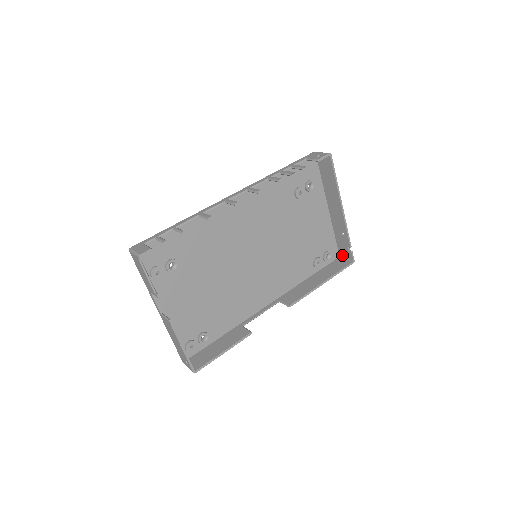
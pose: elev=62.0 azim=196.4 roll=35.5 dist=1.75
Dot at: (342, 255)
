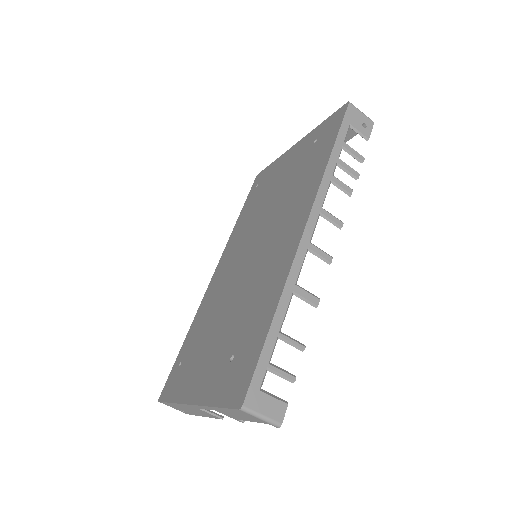
Dot at: occluded
